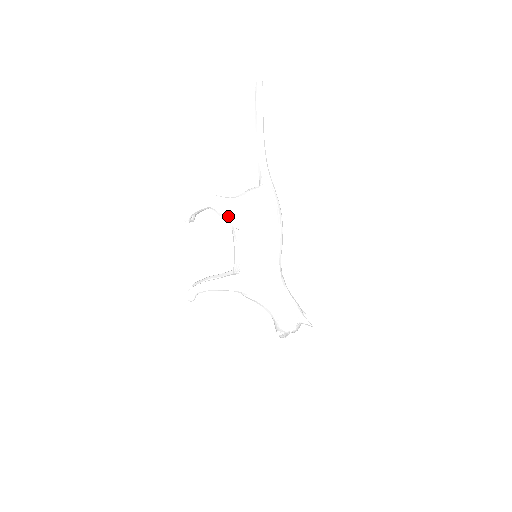
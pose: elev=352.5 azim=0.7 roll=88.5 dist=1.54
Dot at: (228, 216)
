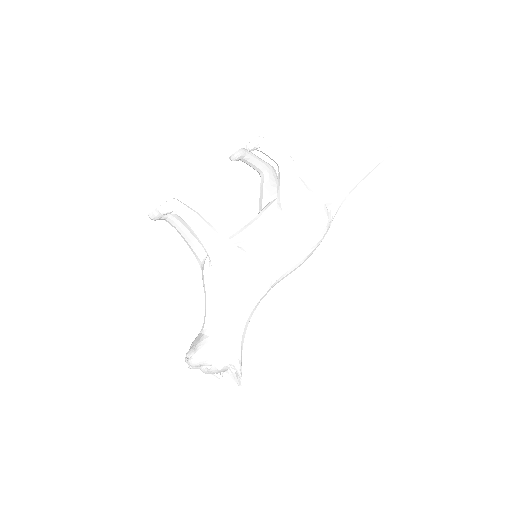
Dot at: (290, 190)
